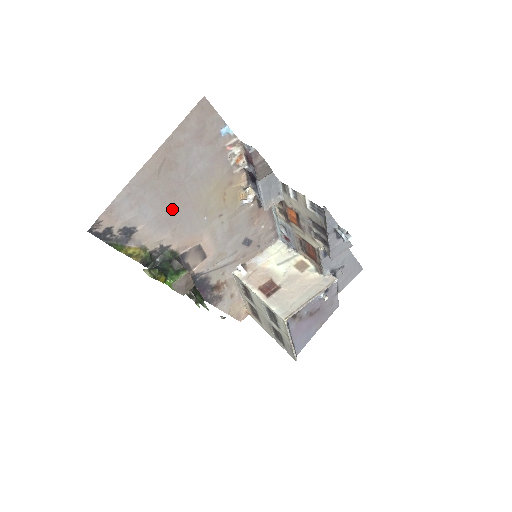
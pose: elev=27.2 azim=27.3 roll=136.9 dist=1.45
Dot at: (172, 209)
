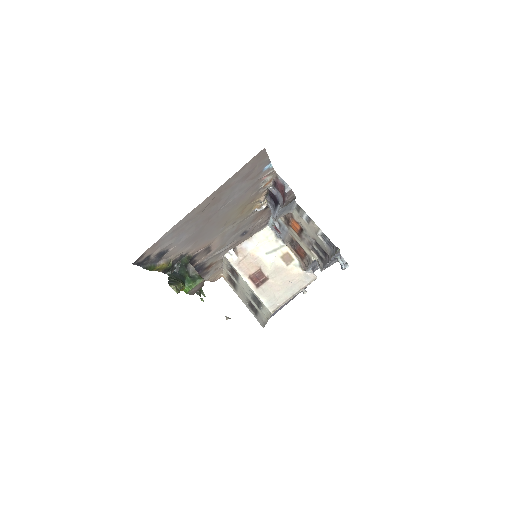
Dot at: (201, 229)
